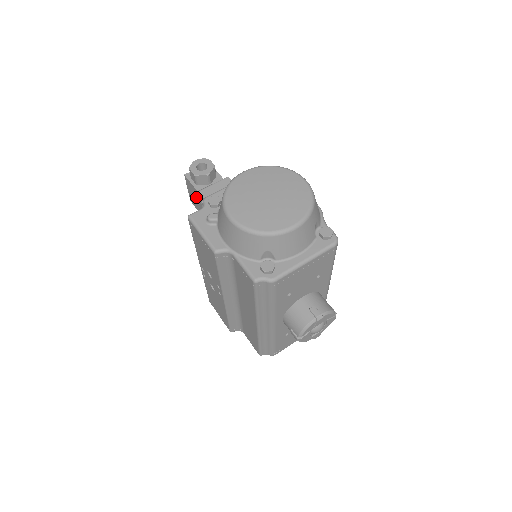
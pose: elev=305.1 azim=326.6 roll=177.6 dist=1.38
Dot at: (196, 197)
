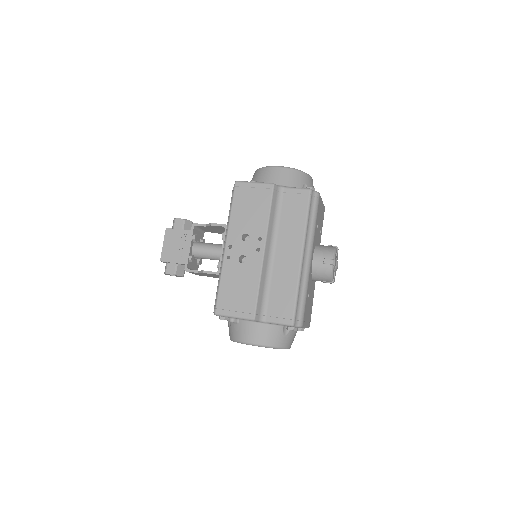
Dot at: (179, 241)
